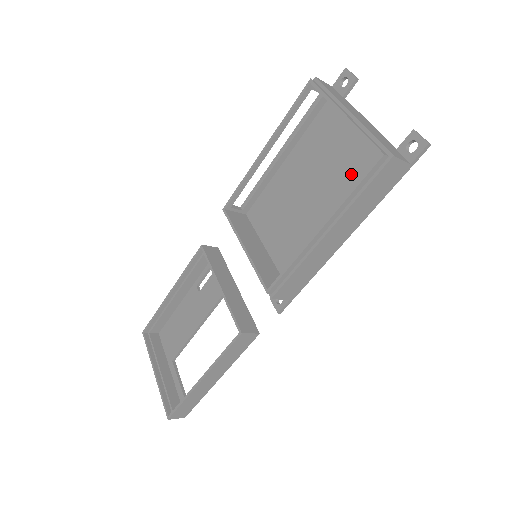
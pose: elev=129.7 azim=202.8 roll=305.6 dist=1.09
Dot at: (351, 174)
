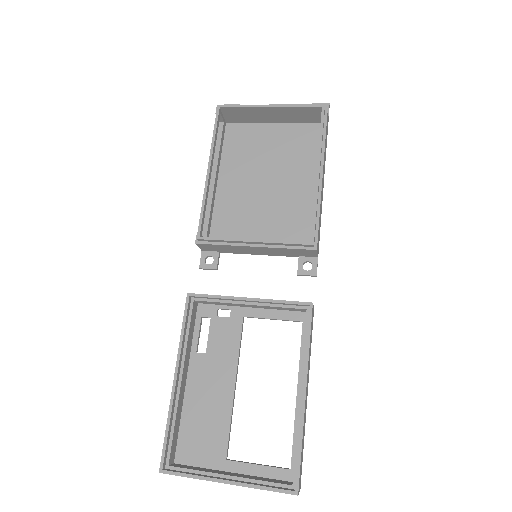
Dot at: (290, 149)
